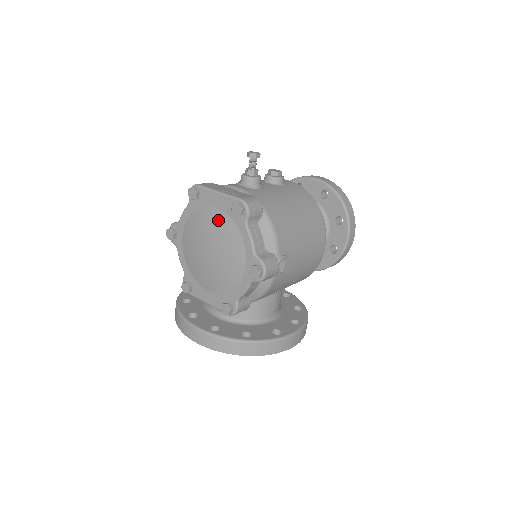
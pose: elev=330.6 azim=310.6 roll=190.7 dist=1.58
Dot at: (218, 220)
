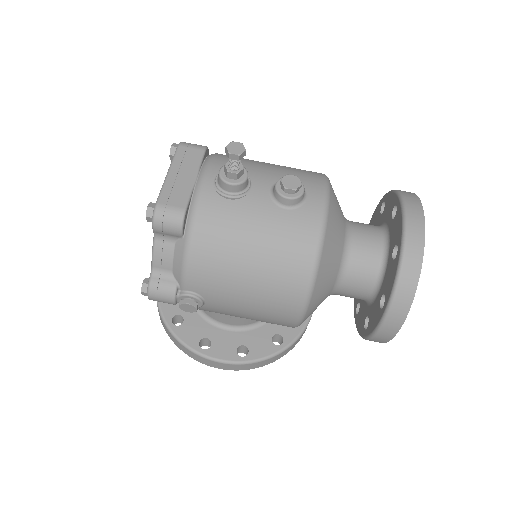
Dot at: occluded
